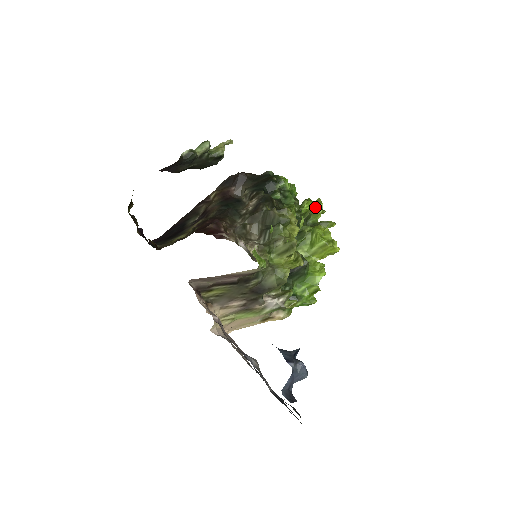
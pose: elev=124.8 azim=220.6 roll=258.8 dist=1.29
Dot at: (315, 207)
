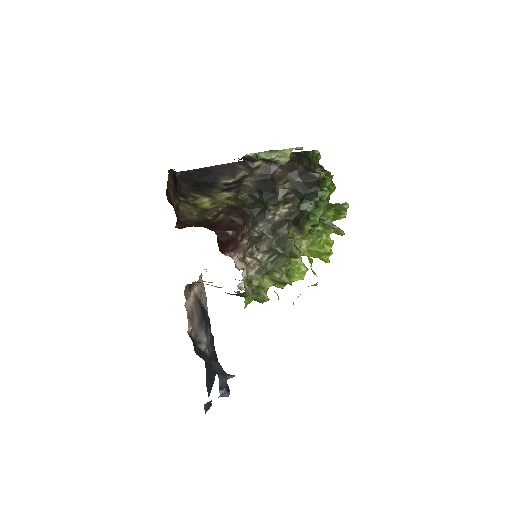
Dot at: (339, 213)
